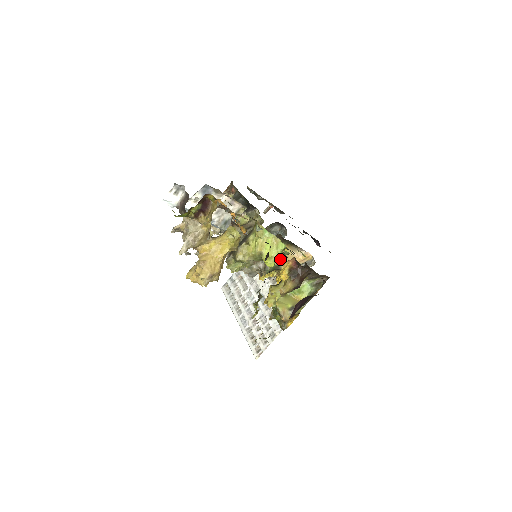
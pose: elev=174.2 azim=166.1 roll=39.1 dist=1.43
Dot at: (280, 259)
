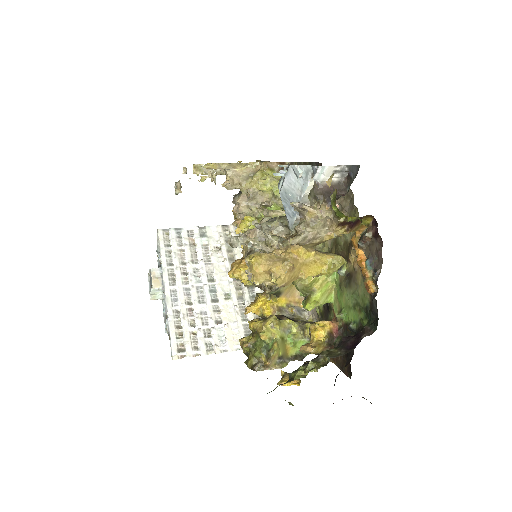
Dot at: (286, 288)
